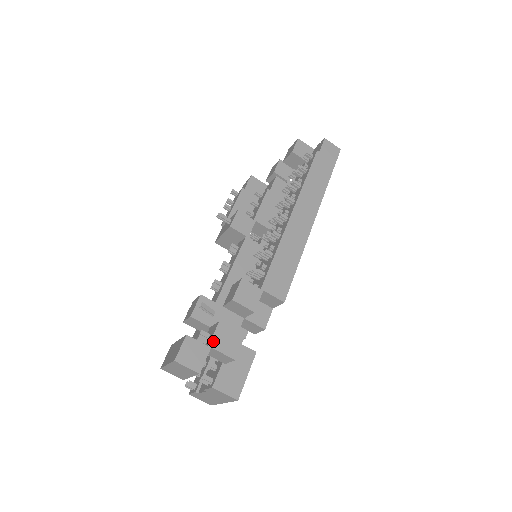
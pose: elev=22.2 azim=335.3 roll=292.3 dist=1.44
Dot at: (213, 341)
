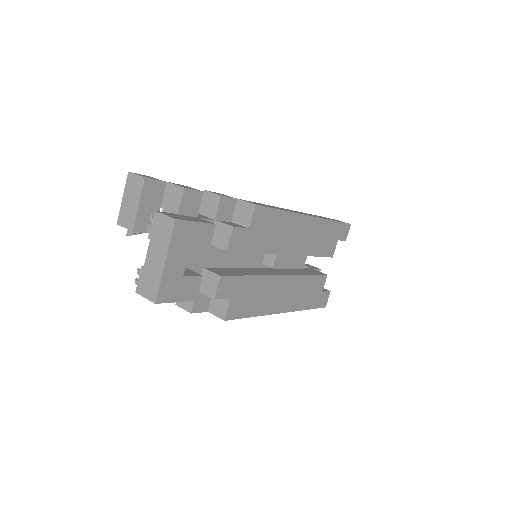
Dot at: occluded
